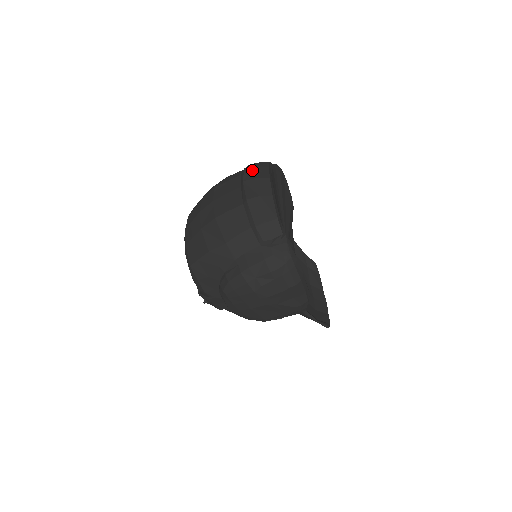
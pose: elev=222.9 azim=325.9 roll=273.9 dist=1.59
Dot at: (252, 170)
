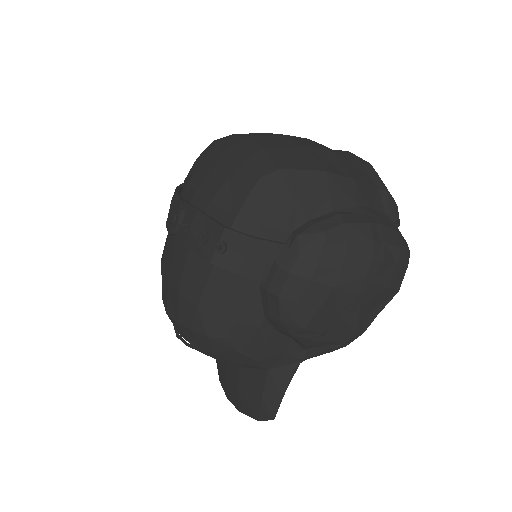
Dot at: occluded
